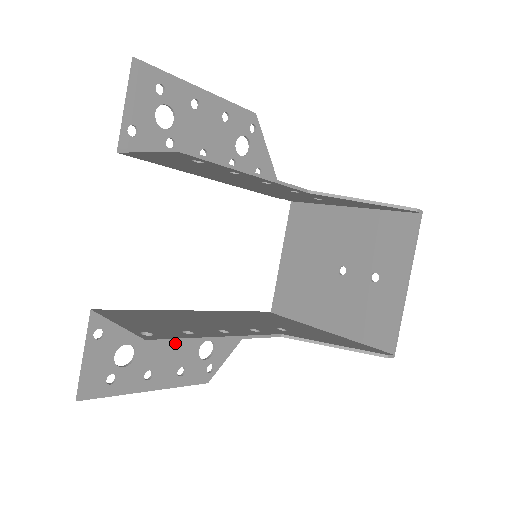
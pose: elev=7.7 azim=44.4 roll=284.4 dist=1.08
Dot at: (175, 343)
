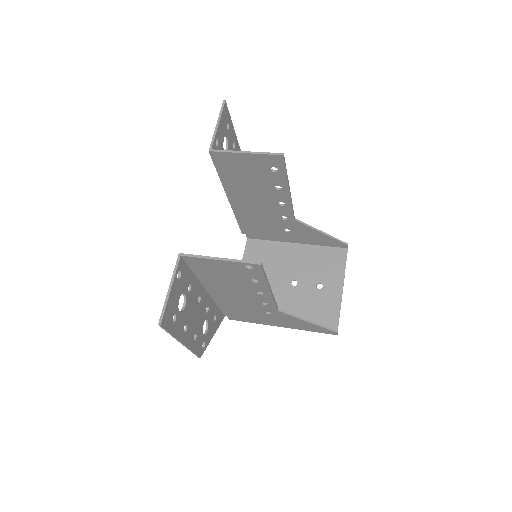
Dot at: (198, 310)
